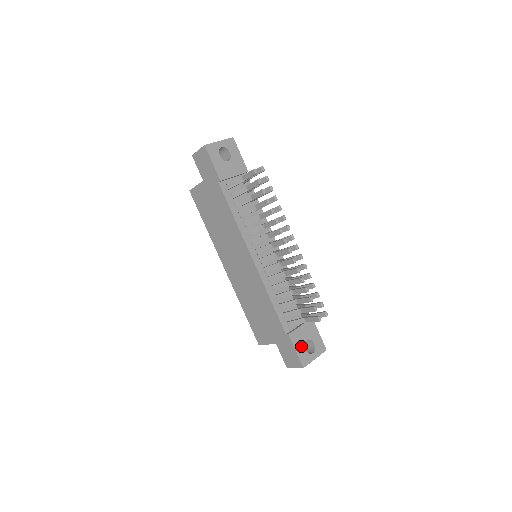
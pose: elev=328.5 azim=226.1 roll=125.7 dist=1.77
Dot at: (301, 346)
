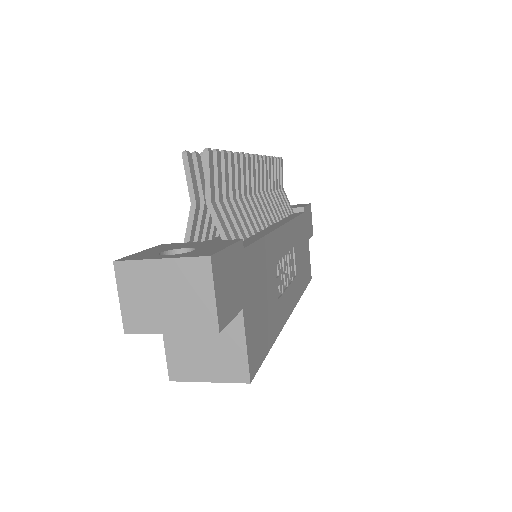
Dot at: (161, 251)
